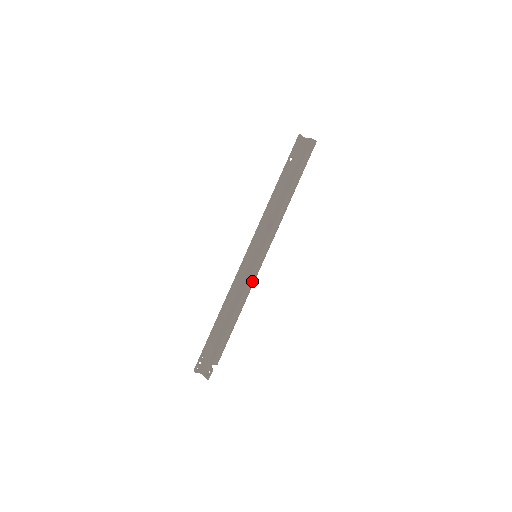
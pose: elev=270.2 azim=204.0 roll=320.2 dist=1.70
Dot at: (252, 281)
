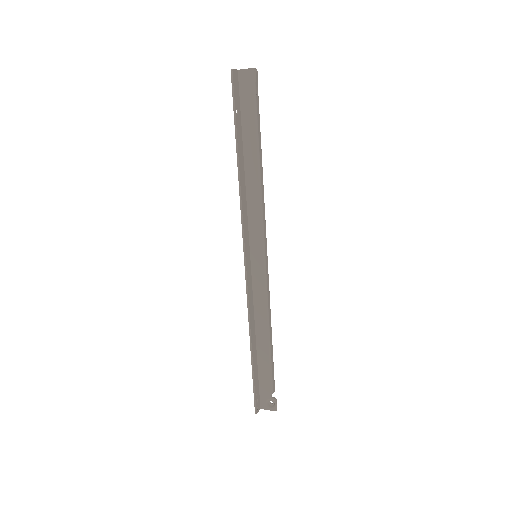
Dot at: (267, 286)
